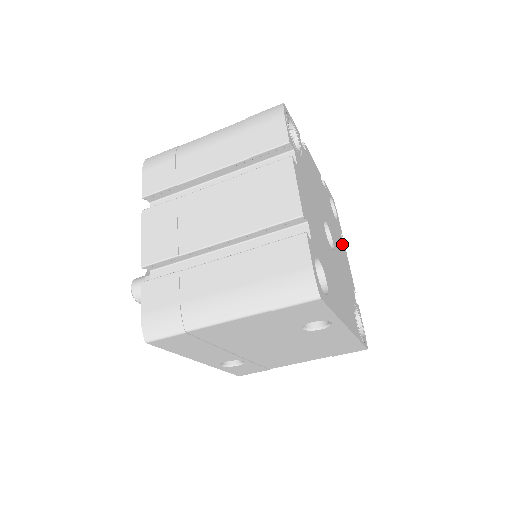
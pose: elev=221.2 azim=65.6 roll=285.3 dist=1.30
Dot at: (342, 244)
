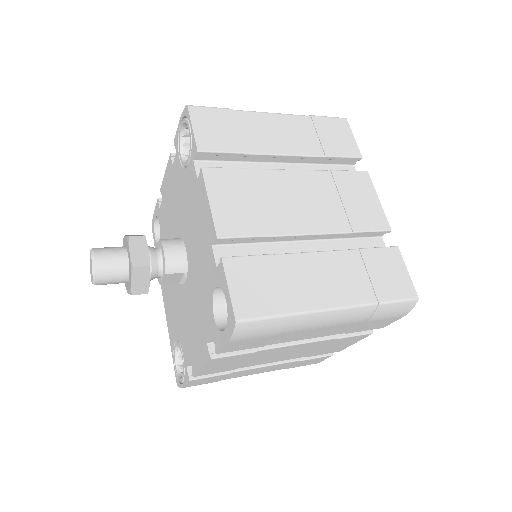
Dot at: occluded
